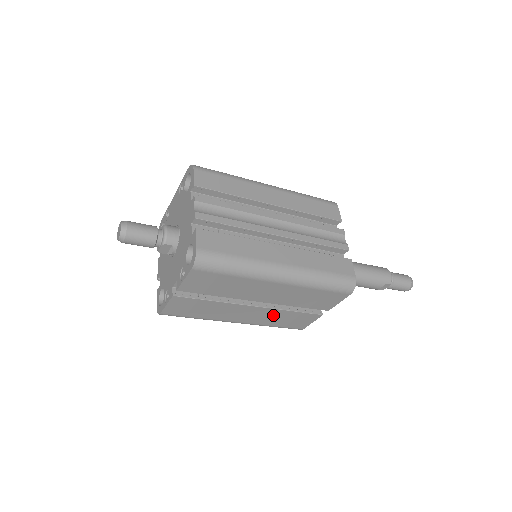
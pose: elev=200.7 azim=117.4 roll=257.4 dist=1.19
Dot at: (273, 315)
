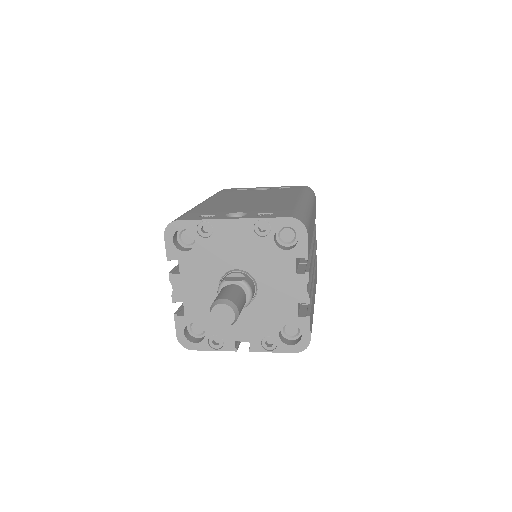
Dot at: occluded
